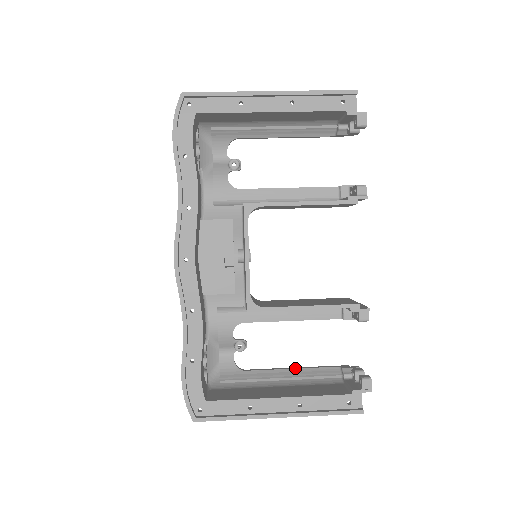
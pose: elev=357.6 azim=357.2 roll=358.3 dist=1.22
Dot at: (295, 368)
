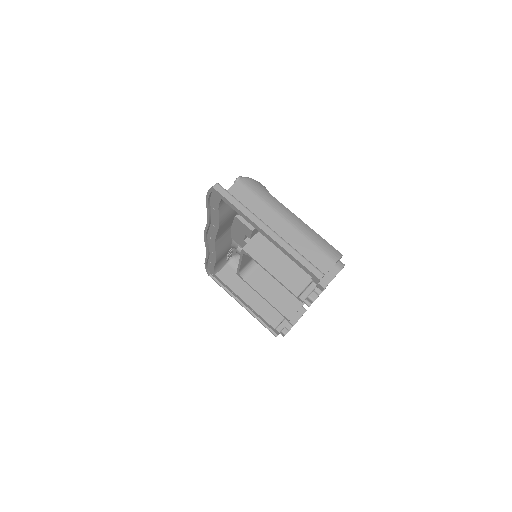
Dot at: occluded
